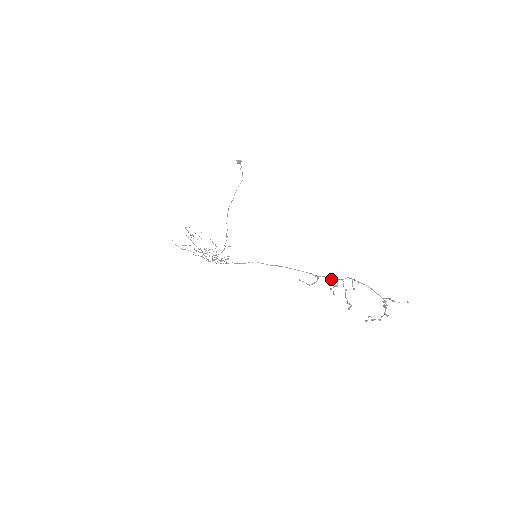
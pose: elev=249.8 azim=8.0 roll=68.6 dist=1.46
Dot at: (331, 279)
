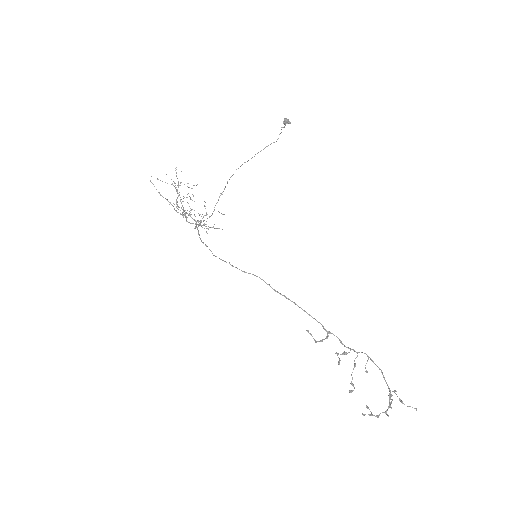
Dot at: (344, 346)
